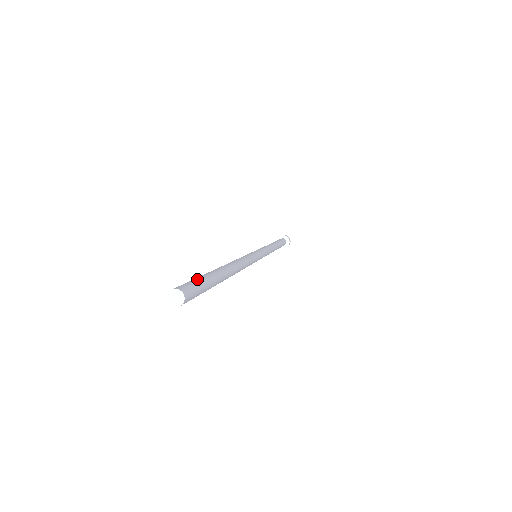
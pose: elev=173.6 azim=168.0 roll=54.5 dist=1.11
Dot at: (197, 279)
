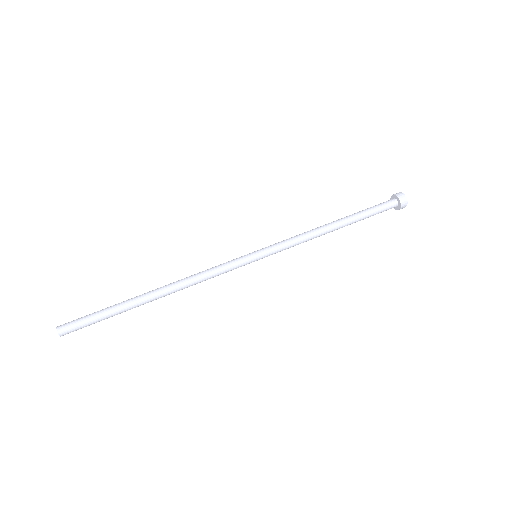
Dot at: (92, 322)
